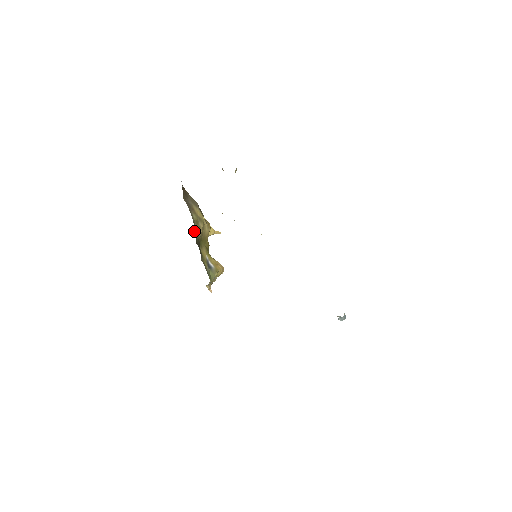
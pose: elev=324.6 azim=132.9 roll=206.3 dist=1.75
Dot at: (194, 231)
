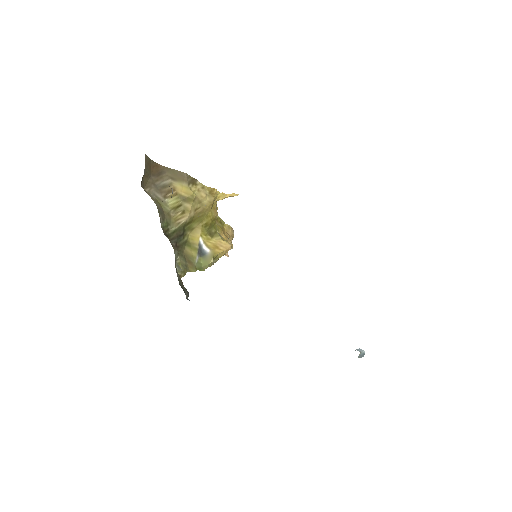
Dot at: (165, 226)
